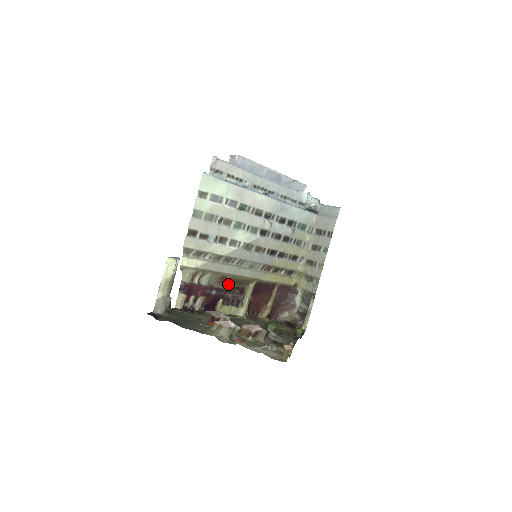
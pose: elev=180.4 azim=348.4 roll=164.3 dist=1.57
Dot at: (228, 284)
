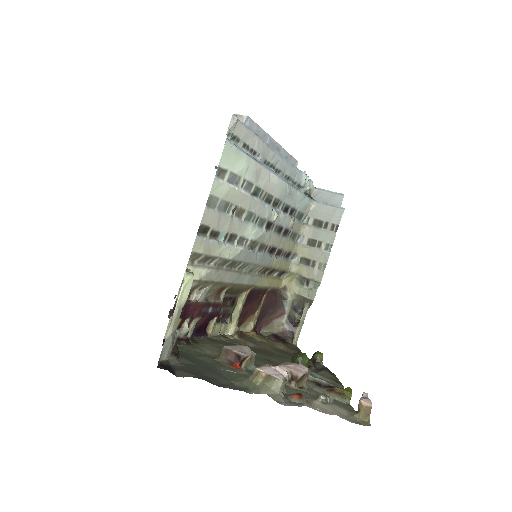
Dot at: occluded
